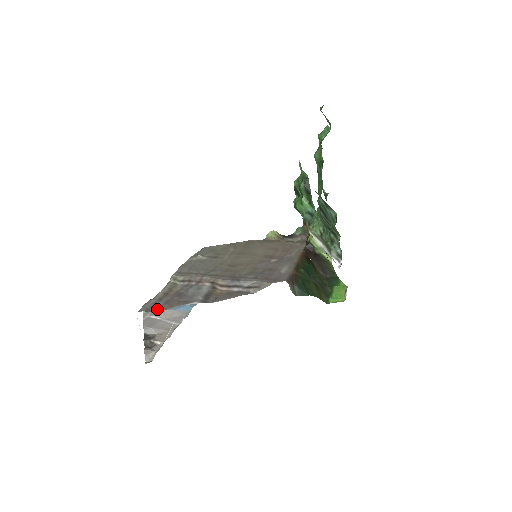
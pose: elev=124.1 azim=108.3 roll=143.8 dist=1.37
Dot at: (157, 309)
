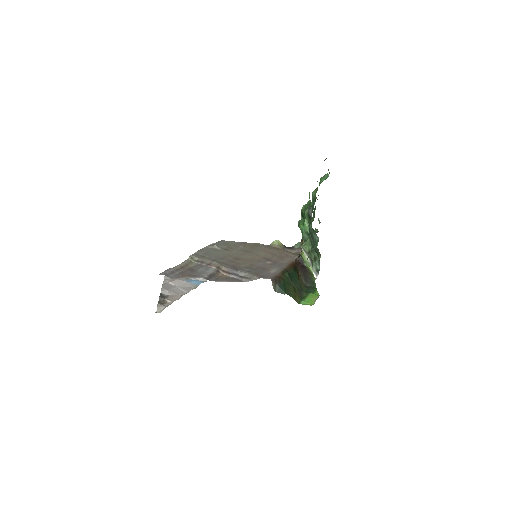
Dot at: (173, 276)
